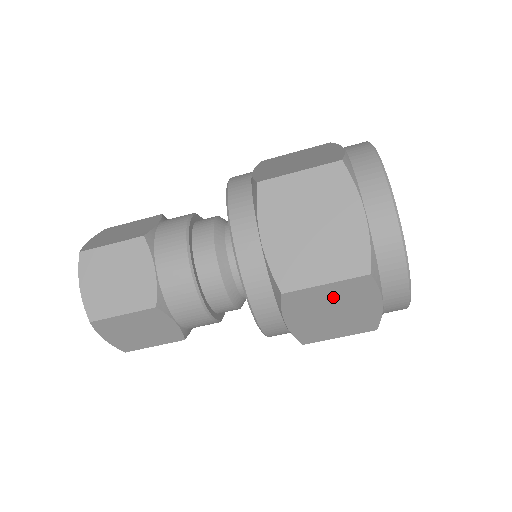
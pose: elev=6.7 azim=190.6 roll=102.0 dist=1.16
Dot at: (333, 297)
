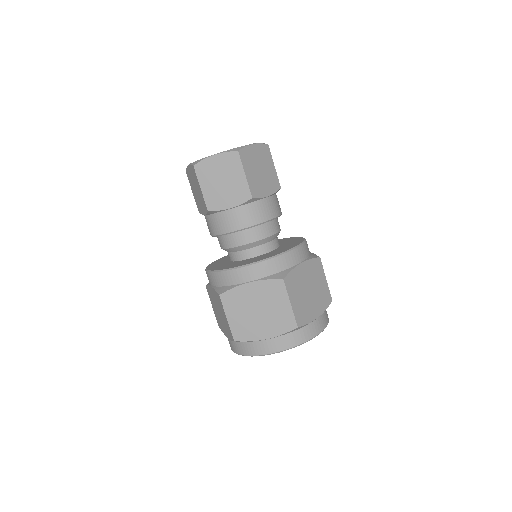
Dot at: occluded
